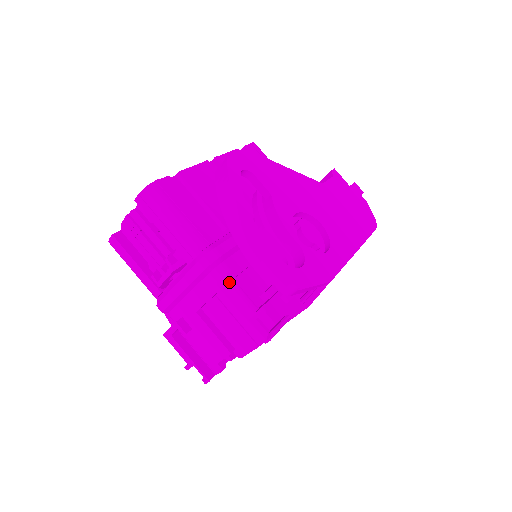
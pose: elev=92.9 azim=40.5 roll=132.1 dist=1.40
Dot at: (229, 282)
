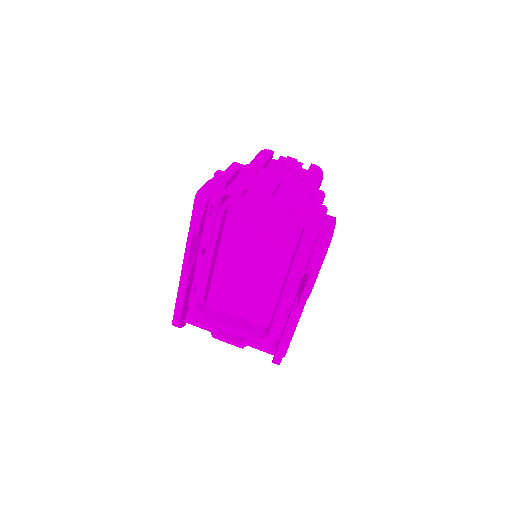
Dot at: (324, 195)
